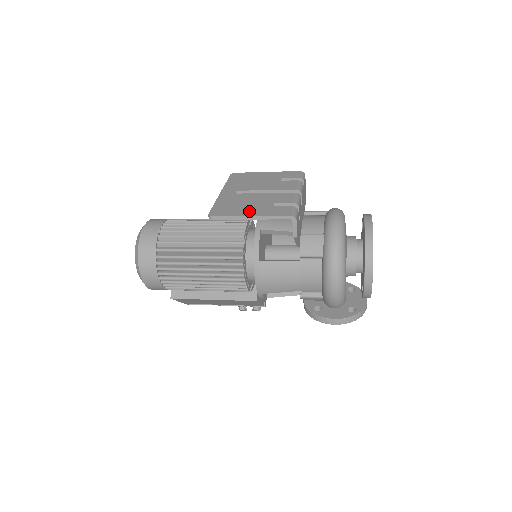
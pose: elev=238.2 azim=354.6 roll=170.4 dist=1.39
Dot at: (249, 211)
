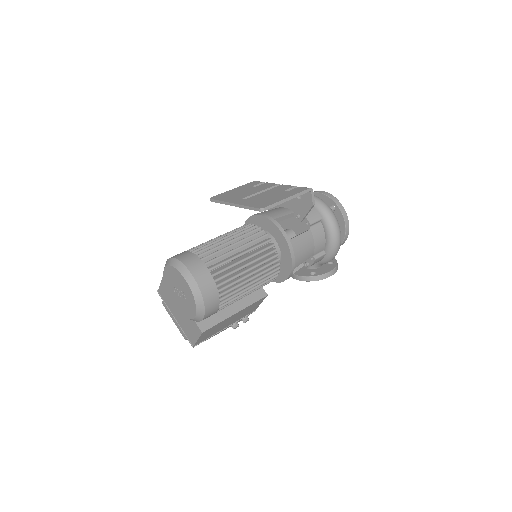
Dot at: (281, 197)
